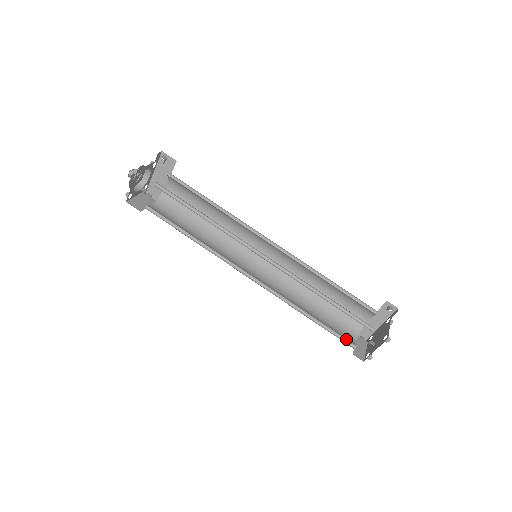
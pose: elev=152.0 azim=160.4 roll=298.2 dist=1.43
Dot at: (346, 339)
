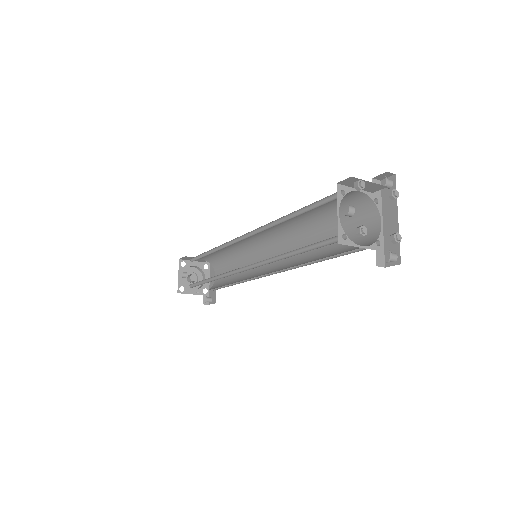
Dot at: (333, 241)
